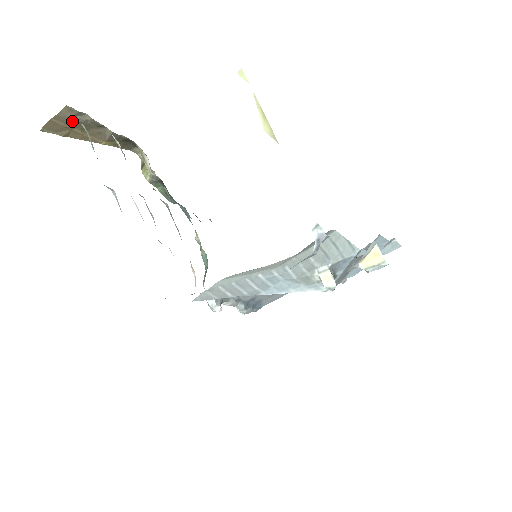
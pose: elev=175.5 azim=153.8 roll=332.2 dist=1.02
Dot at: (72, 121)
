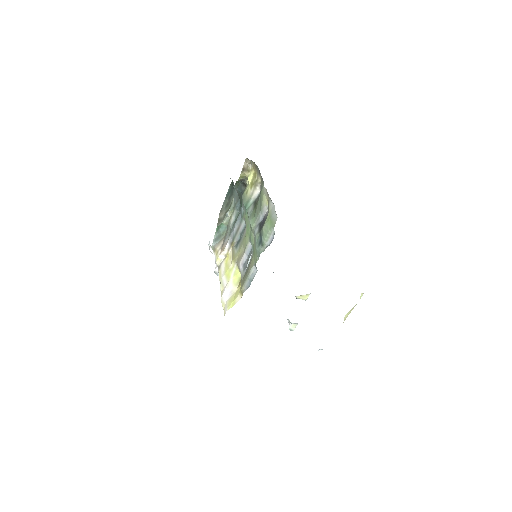
Dot at: occluded
